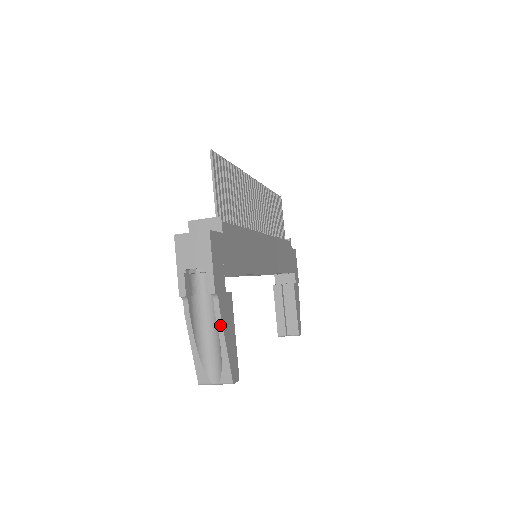
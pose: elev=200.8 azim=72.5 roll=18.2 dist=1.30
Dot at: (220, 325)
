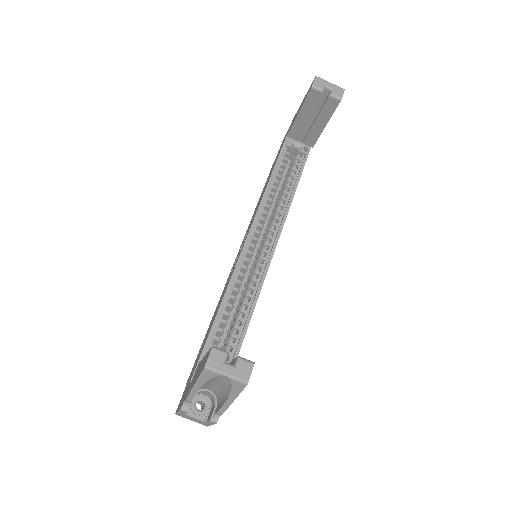
Dot at: occluded
